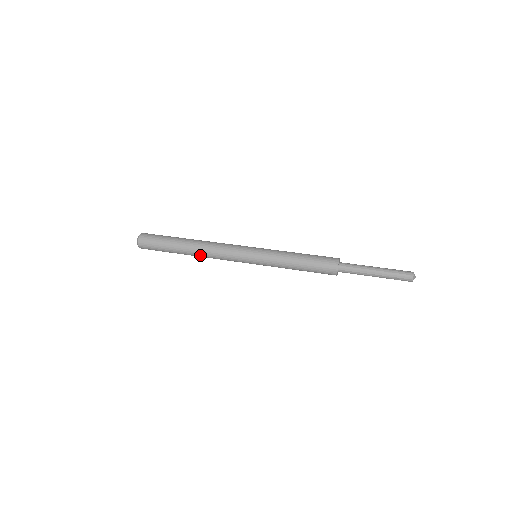
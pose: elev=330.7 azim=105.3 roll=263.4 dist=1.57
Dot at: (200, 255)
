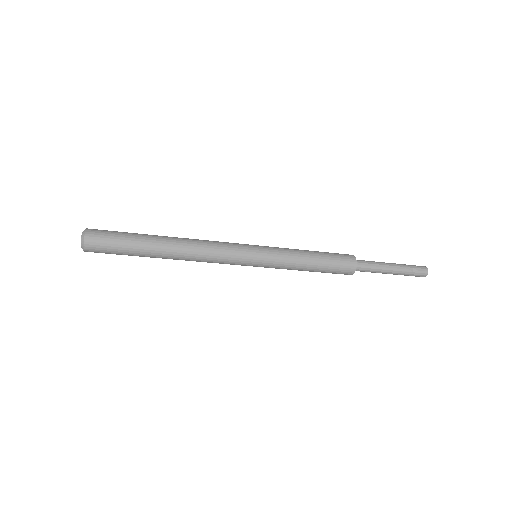
Dot at: (183, 248)
